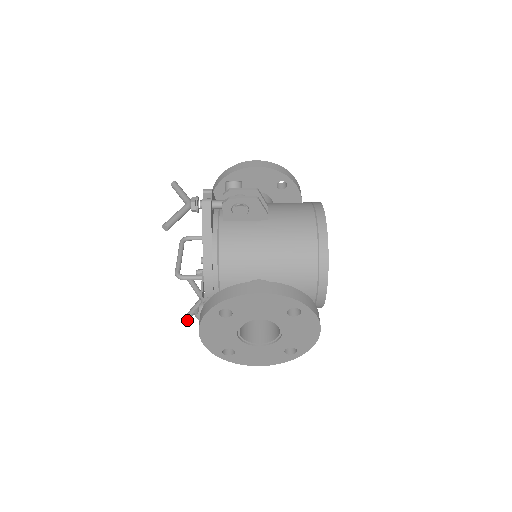
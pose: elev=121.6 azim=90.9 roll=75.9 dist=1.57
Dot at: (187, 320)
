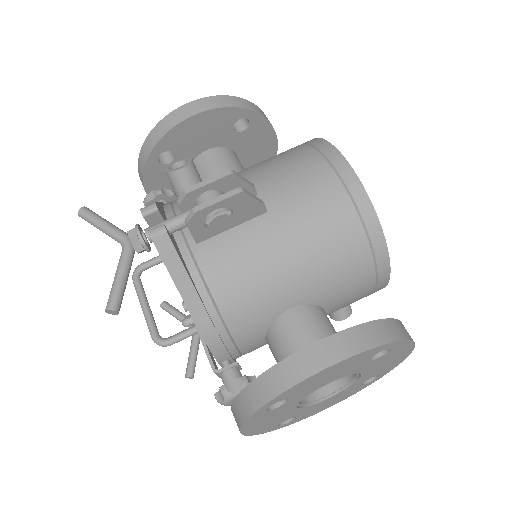
Dot at: (193, 372)
